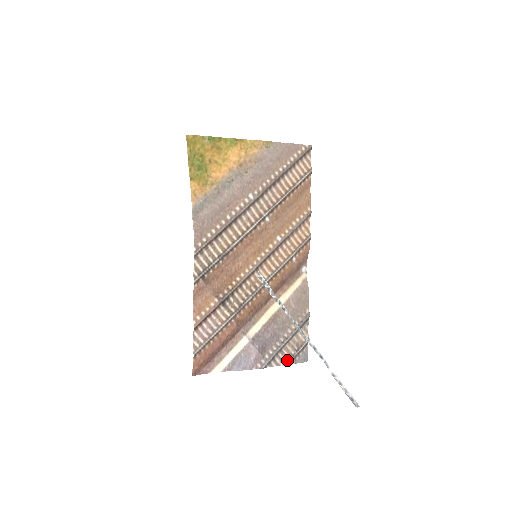
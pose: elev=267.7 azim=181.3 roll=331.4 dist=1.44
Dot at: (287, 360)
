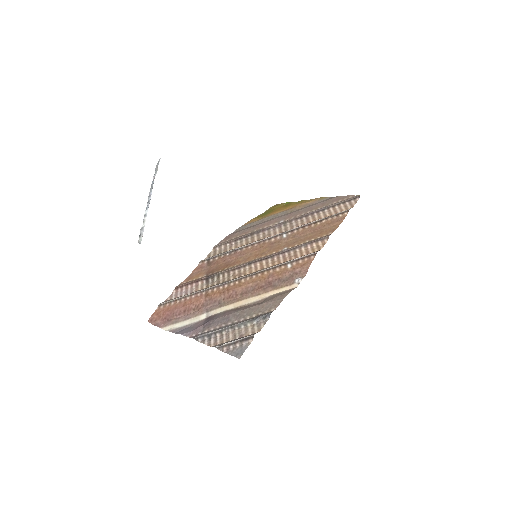
Dot at: (220, 344)
